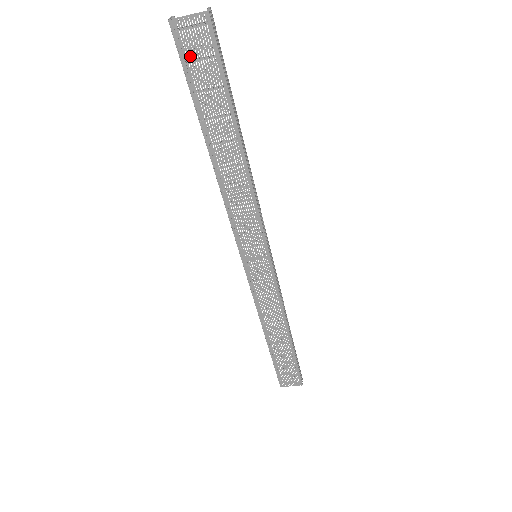
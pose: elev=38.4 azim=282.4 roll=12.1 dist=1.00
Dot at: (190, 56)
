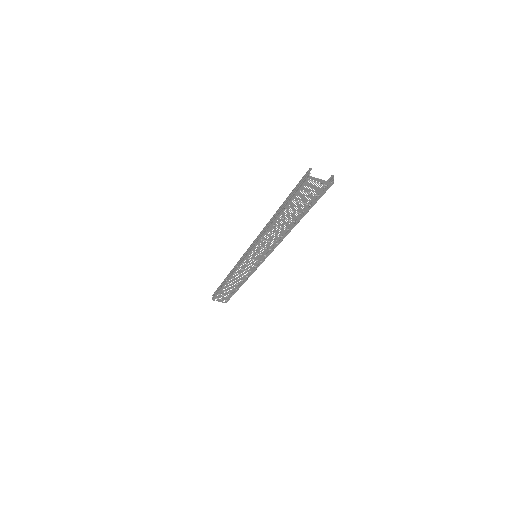
Dot at: (306, 190)
